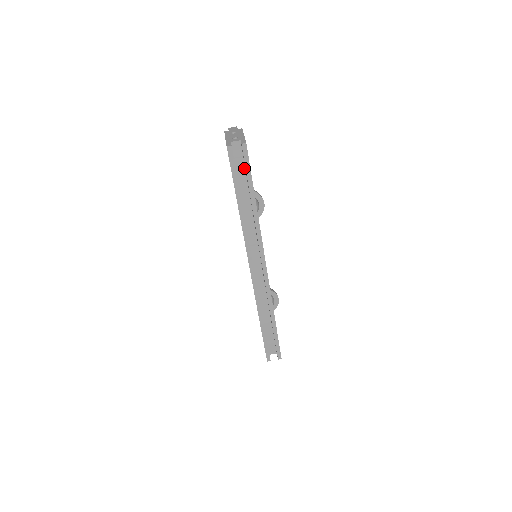
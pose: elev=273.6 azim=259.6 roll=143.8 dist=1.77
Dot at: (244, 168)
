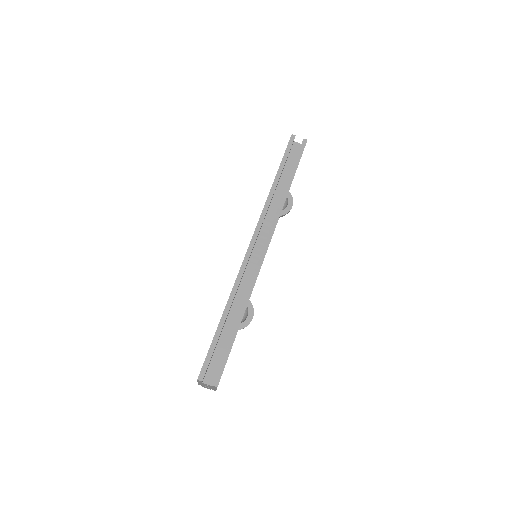
Dot at: (293, 164)
